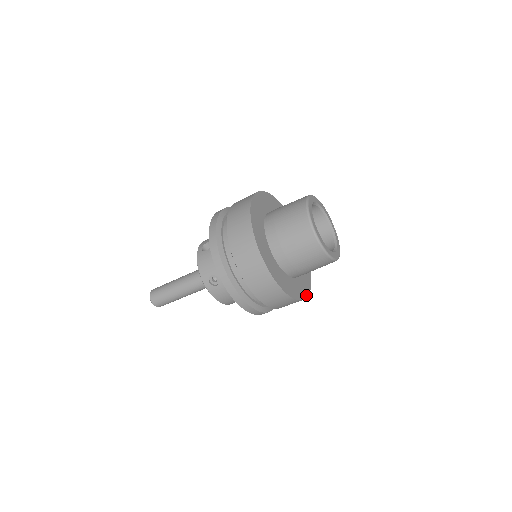
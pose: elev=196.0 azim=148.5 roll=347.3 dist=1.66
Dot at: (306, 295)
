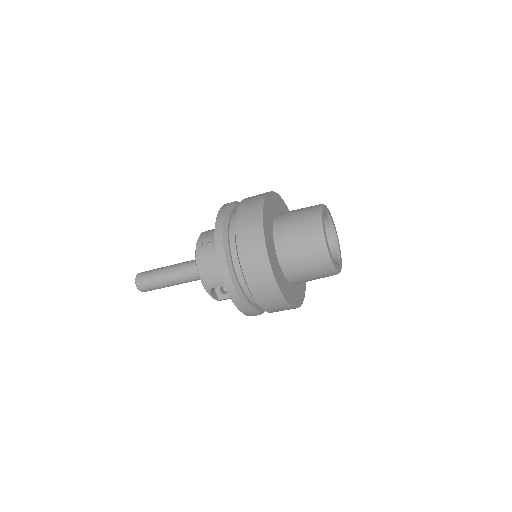
Dot at: (284, 295)
